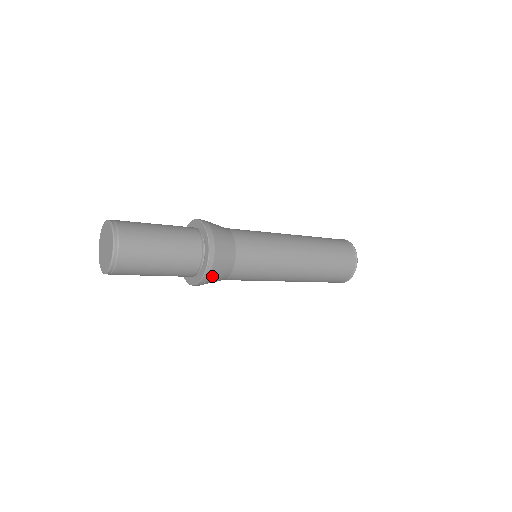
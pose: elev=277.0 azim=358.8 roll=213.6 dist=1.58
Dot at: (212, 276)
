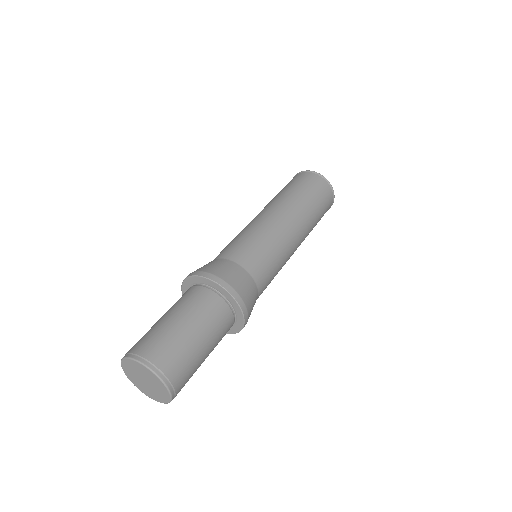
Dot at: occluded
